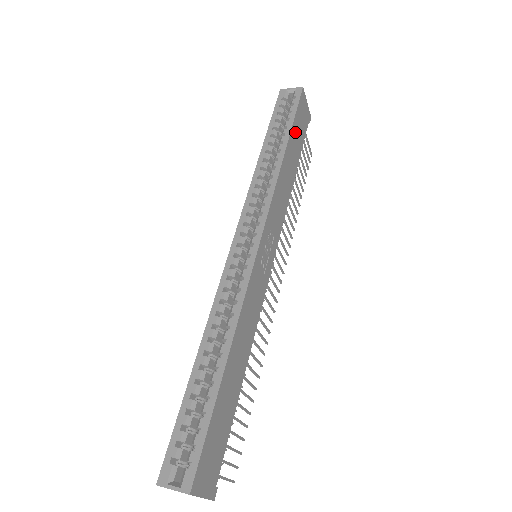
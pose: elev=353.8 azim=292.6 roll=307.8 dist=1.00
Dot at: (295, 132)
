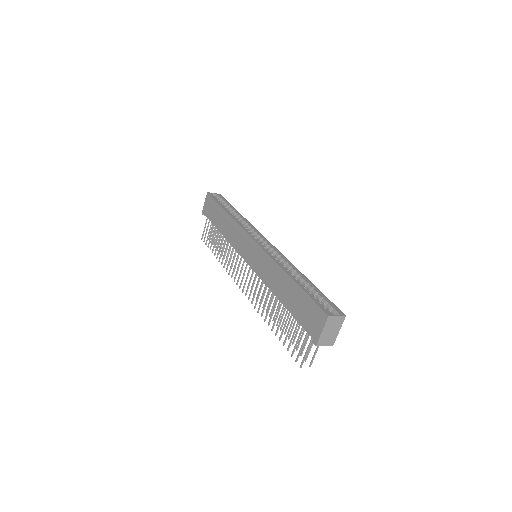
Dot at: occluded
